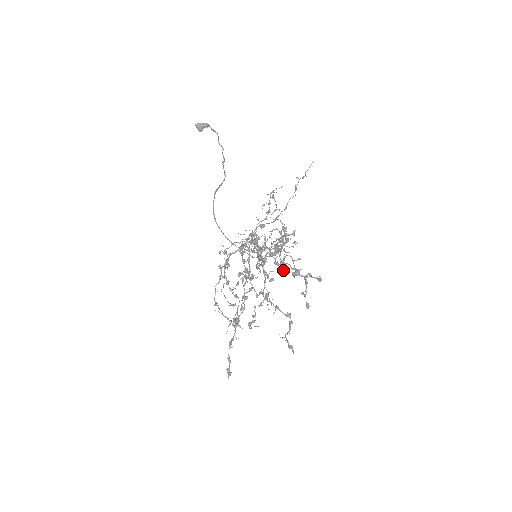
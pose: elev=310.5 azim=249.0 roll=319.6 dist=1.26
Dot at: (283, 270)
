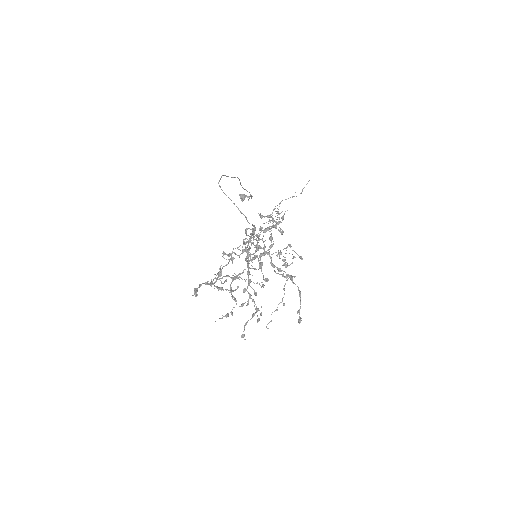
Dot at: (260, 215)
